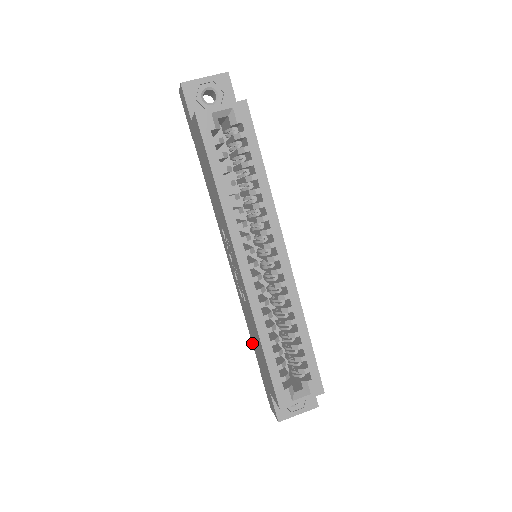
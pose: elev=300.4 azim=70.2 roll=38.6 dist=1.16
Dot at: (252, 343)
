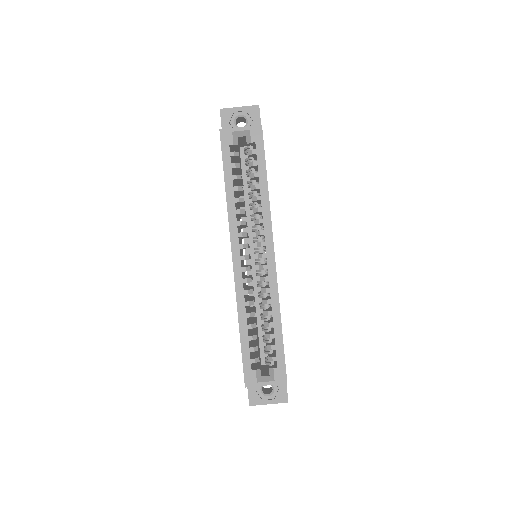
Dot at: occluded
